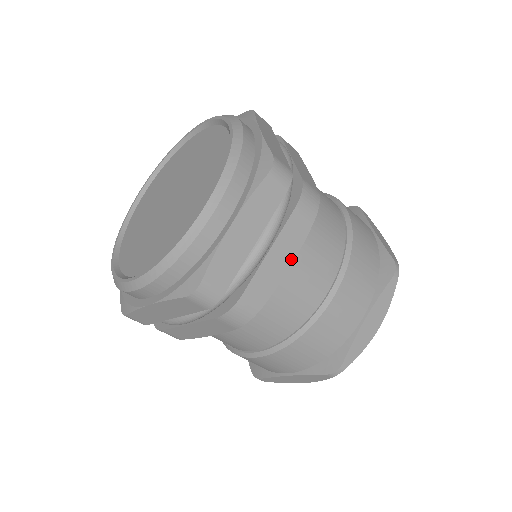
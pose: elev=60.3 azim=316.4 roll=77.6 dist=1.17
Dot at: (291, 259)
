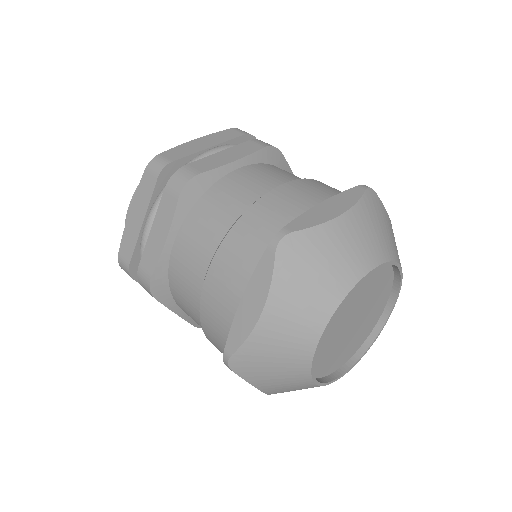
Dot at: (238, 158)
